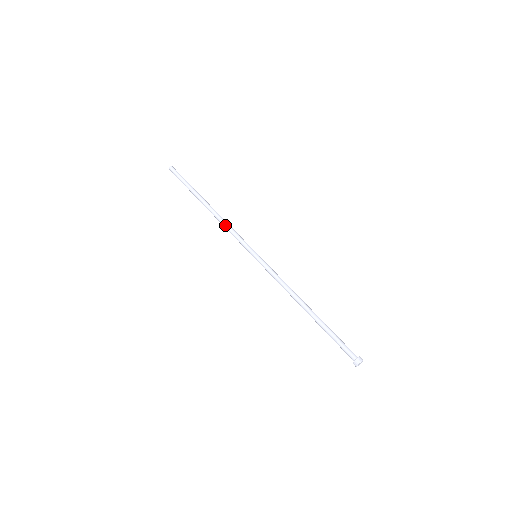
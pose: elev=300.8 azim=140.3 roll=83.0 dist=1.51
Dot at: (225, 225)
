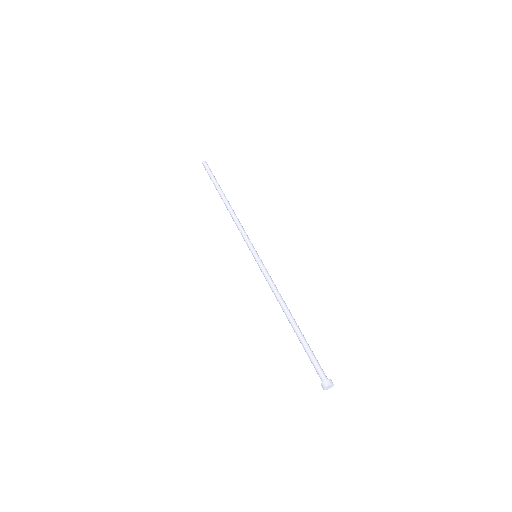
Dot at: (238, 220)
